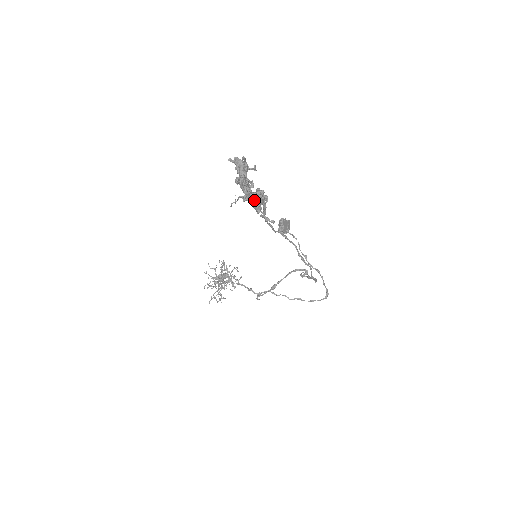
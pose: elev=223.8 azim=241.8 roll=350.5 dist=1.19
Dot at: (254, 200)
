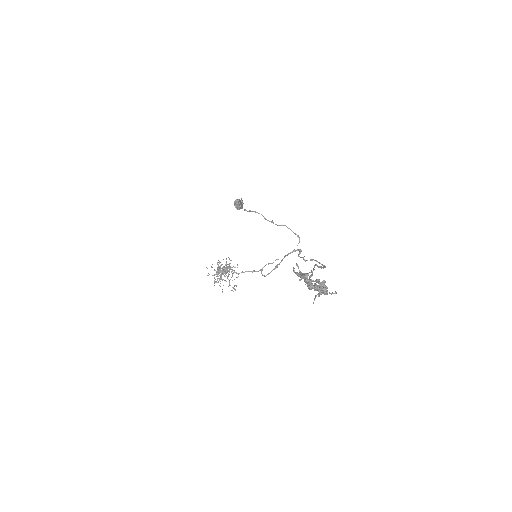
Dot at: (326, 293)
